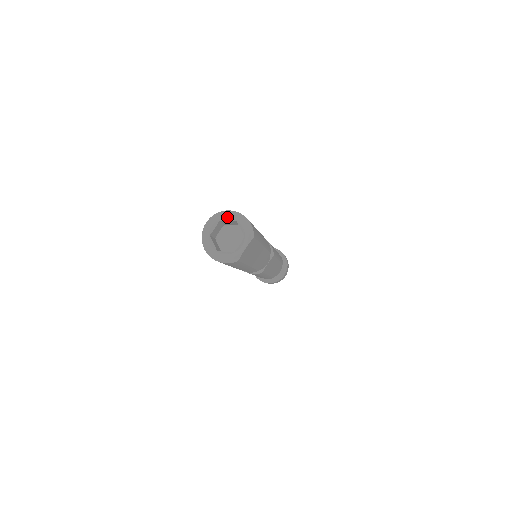
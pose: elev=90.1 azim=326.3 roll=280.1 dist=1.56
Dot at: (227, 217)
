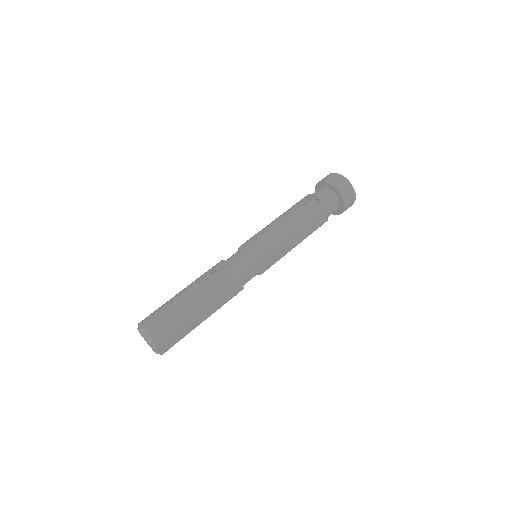
Dot at: occluded
